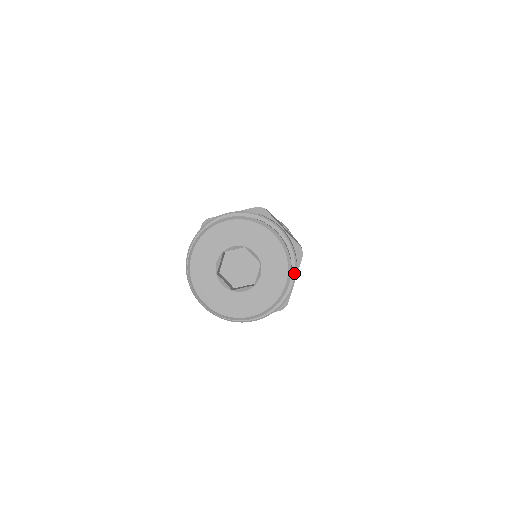
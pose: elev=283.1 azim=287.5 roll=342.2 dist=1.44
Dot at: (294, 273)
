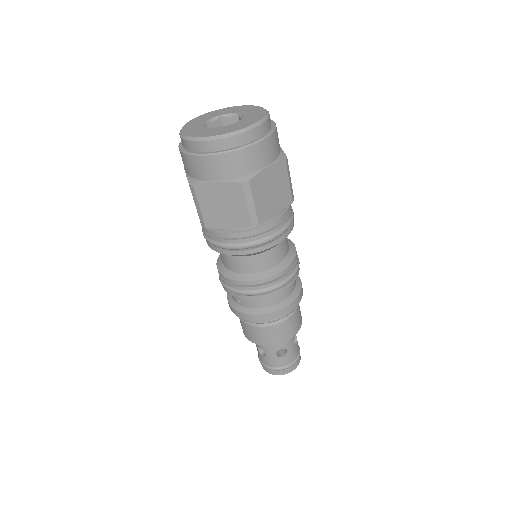
Dot at: (266, 135)
